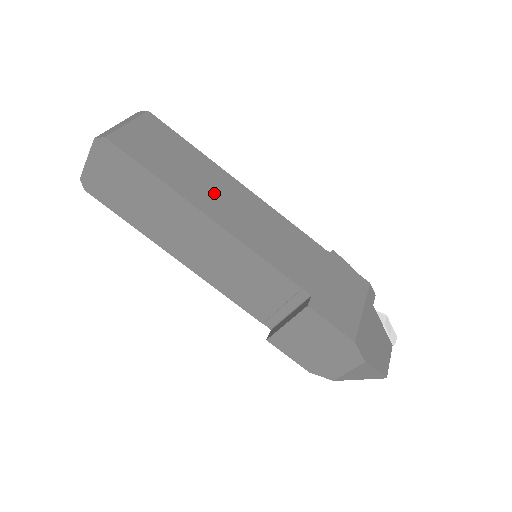
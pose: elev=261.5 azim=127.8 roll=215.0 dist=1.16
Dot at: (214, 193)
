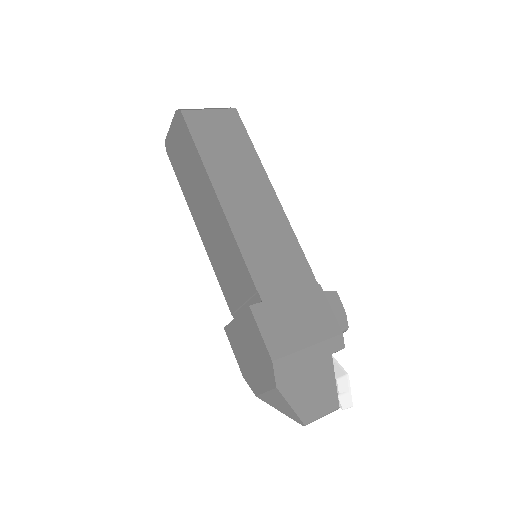
Dot at: (240, 185)
